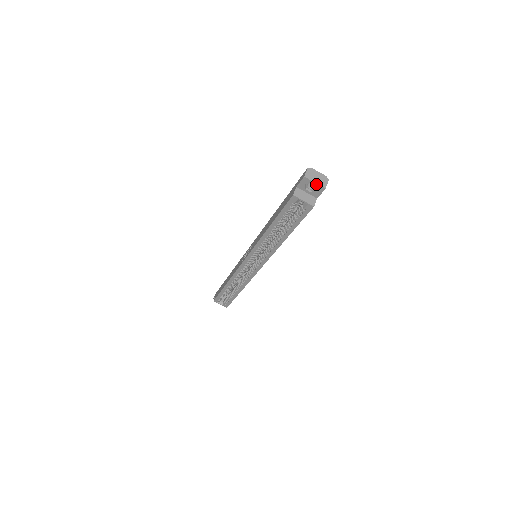
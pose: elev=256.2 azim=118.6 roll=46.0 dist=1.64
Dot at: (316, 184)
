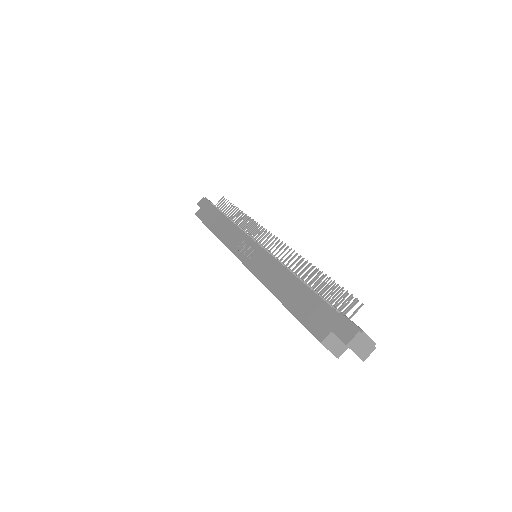
Dot at: (356, 354)
